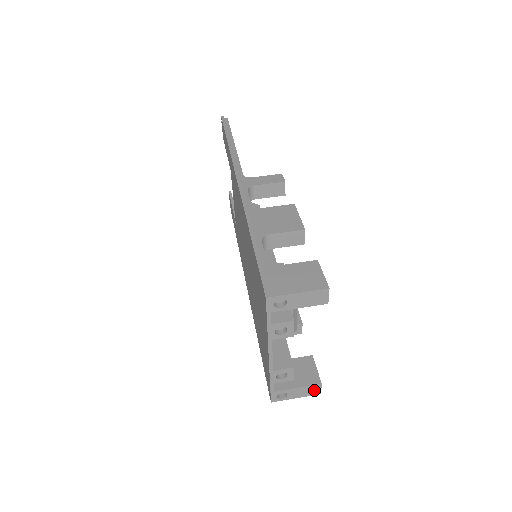
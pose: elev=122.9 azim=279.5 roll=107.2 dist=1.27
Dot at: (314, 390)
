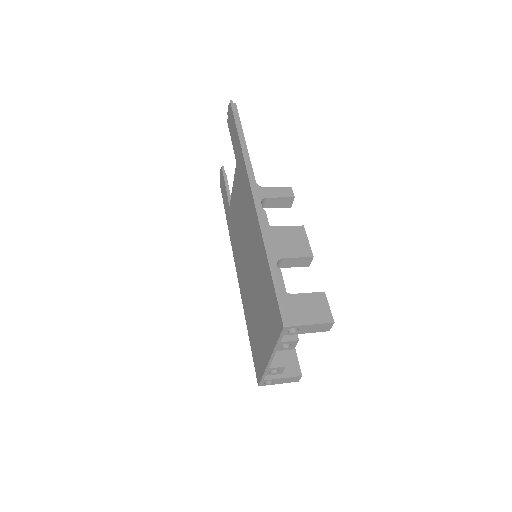
Dot at: (295, 379)
